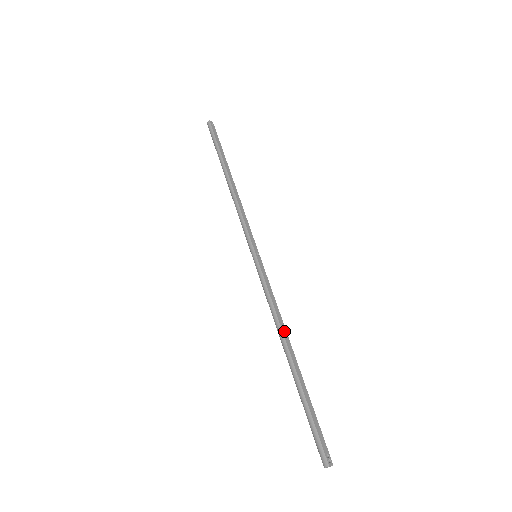
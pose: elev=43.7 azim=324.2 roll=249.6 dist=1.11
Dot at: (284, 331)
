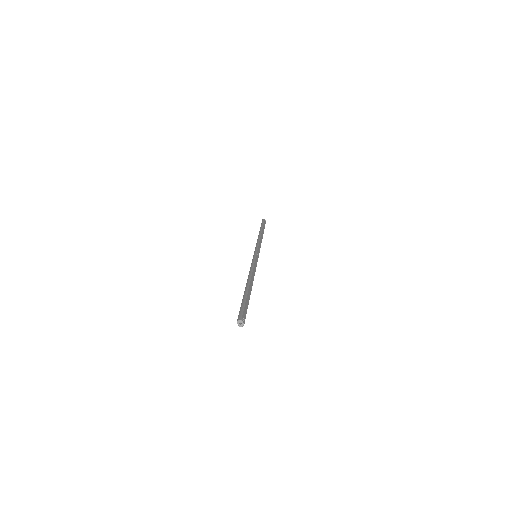
Dot at: (253, 277)
